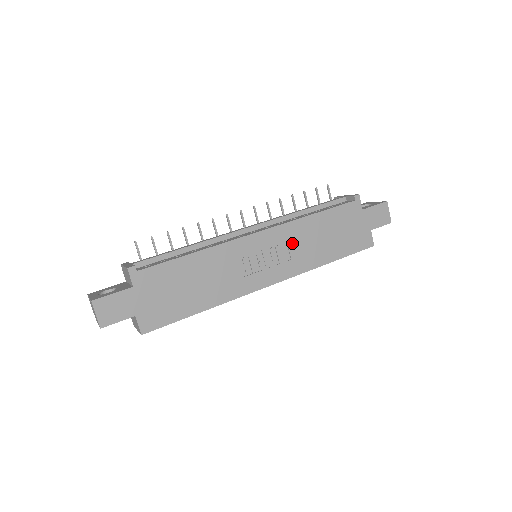
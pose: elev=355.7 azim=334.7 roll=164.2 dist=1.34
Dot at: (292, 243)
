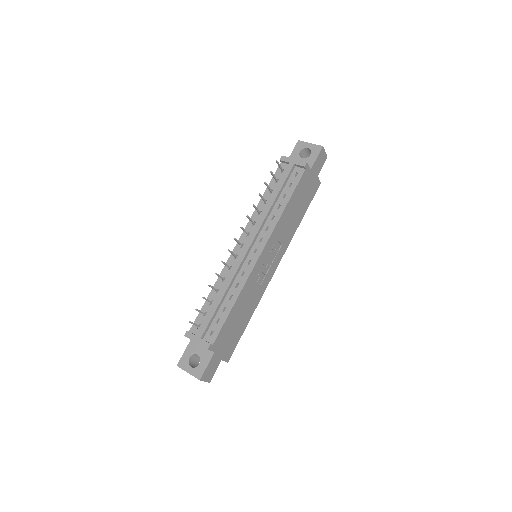
Dot at: (280, 236)
